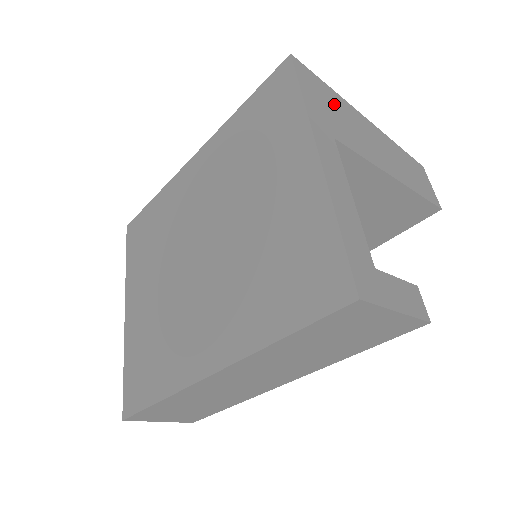
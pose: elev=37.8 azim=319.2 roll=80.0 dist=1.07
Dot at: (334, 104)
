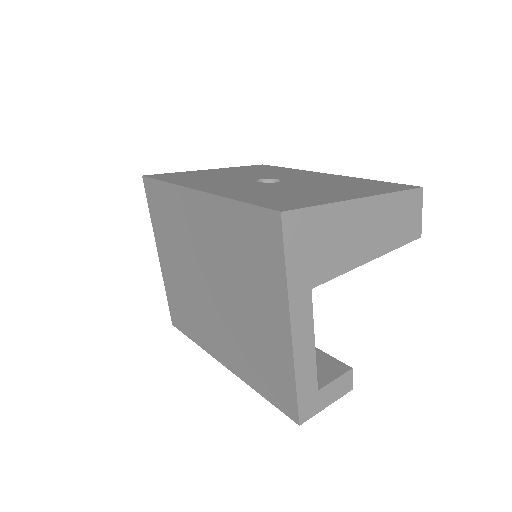
Dot at: (322, 231)
